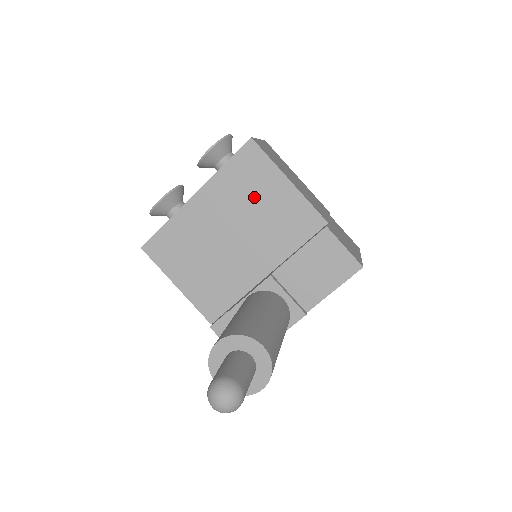
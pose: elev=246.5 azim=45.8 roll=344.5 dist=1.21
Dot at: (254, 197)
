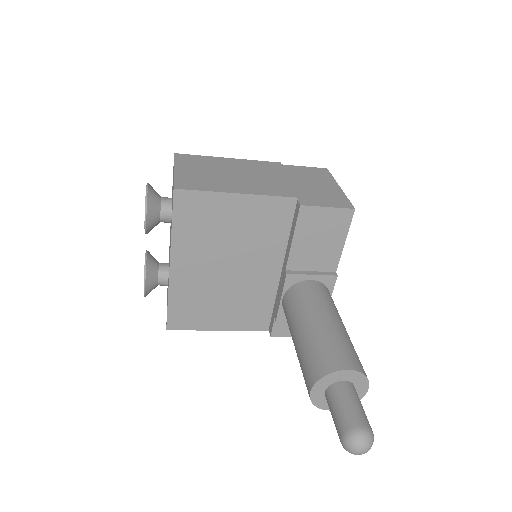
Dot at: (220, 229)
